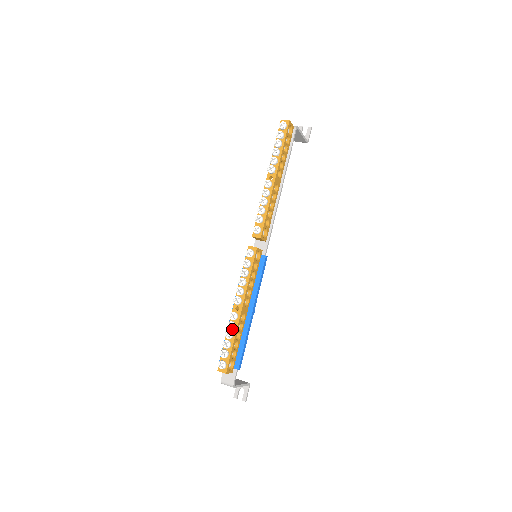
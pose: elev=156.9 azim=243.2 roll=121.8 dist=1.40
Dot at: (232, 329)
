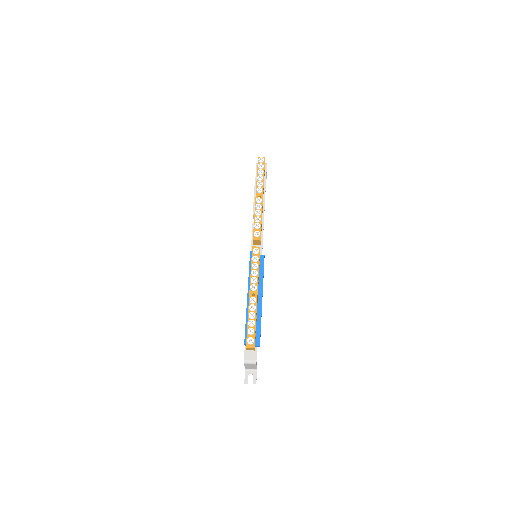
Dot at: (254, 310)
